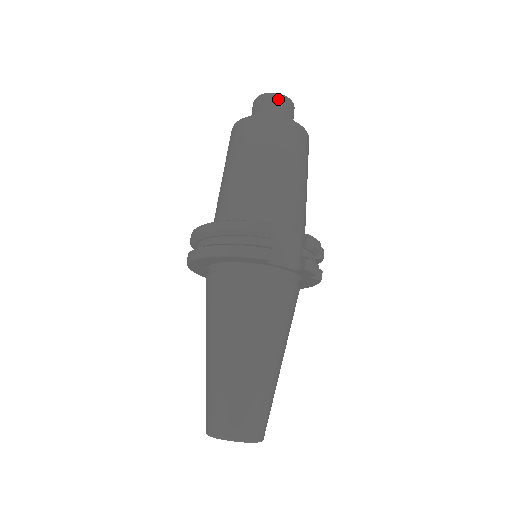
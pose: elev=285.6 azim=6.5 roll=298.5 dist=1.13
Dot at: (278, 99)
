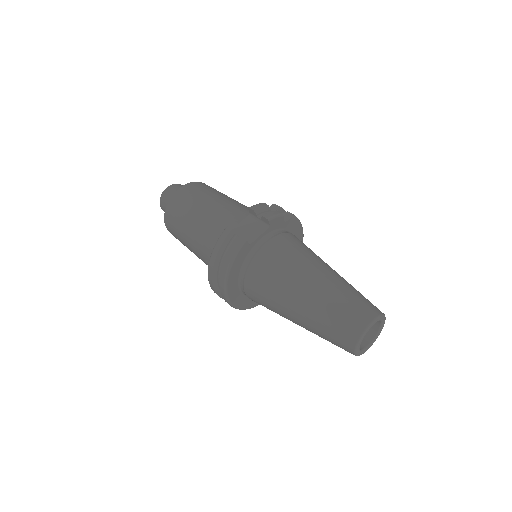
Dot at: (167, 192)
